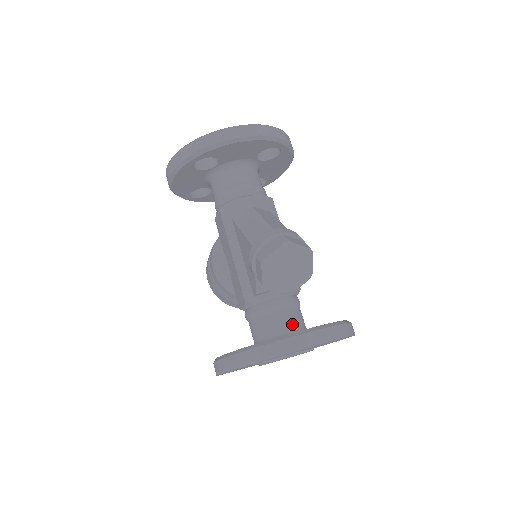
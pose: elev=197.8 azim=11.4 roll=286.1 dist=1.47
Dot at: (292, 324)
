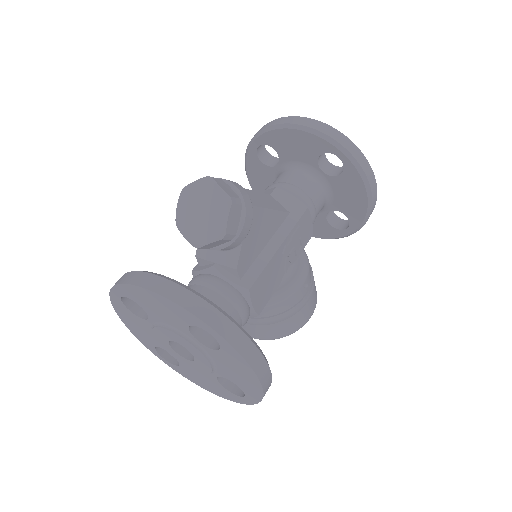
Dot at: occluded
